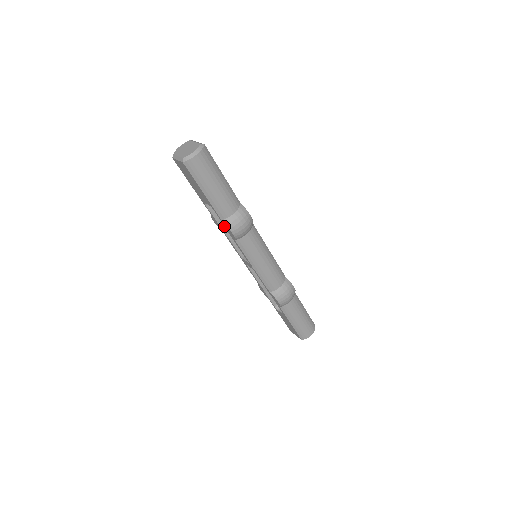
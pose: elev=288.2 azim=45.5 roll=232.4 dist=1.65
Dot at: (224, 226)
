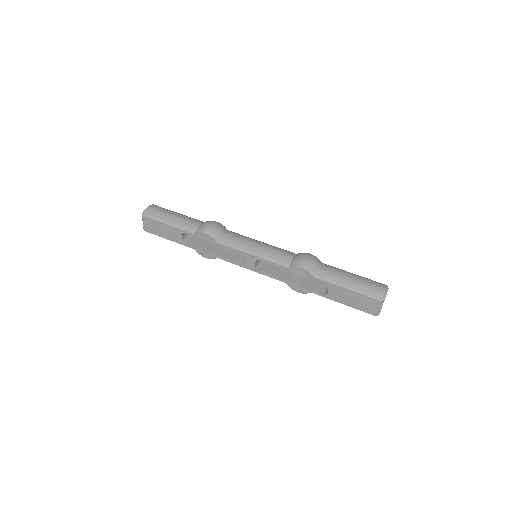
Dot at: (211, 251)
